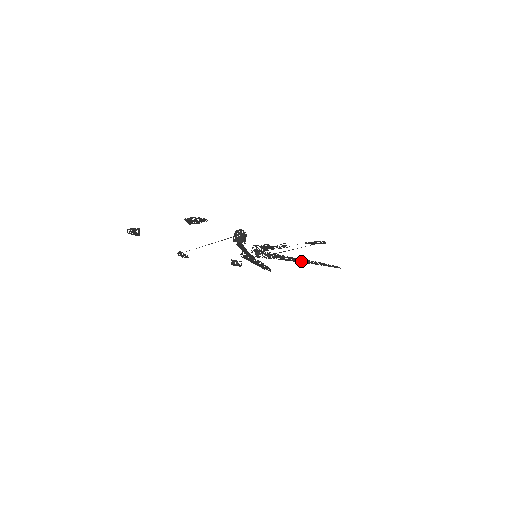
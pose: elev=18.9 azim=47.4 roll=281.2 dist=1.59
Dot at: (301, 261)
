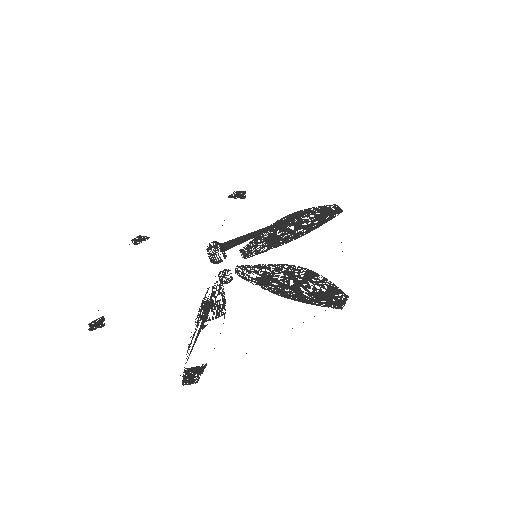
Dot at: (281, 296)
